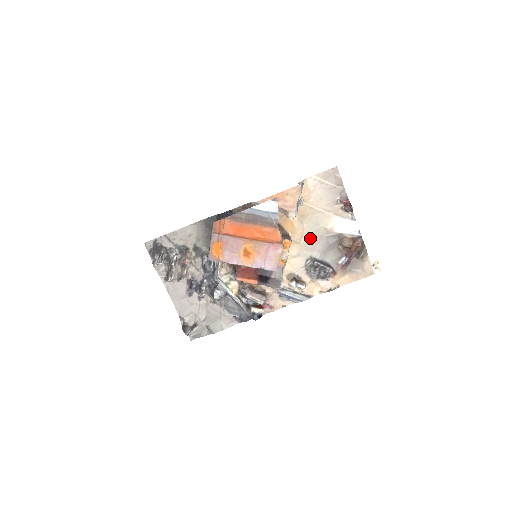
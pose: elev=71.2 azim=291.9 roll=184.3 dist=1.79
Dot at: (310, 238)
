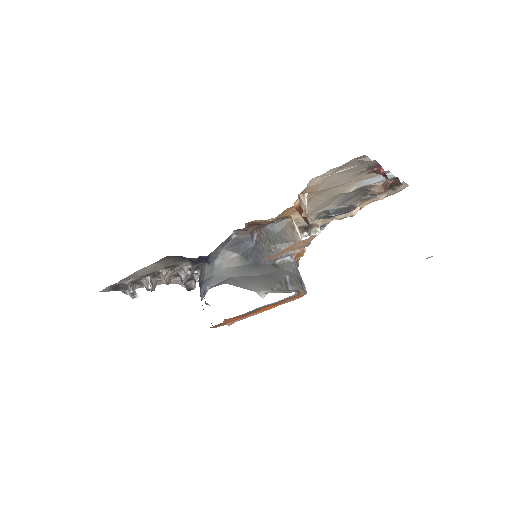
Dot at: (321, 205)
